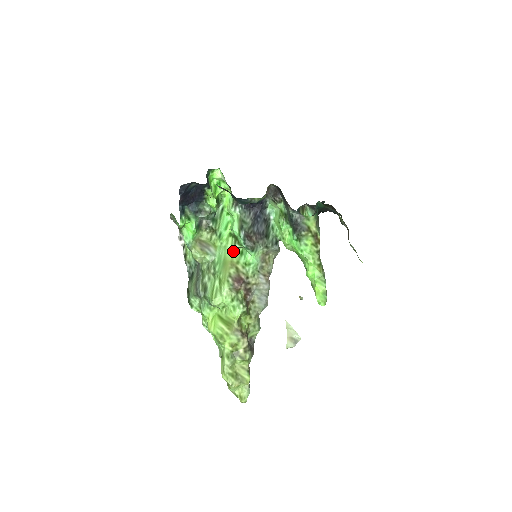
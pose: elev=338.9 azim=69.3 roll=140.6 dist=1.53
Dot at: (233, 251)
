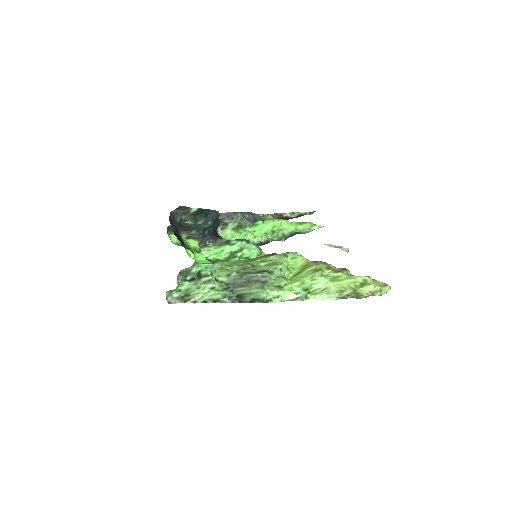
Dot at: (241, 260)
